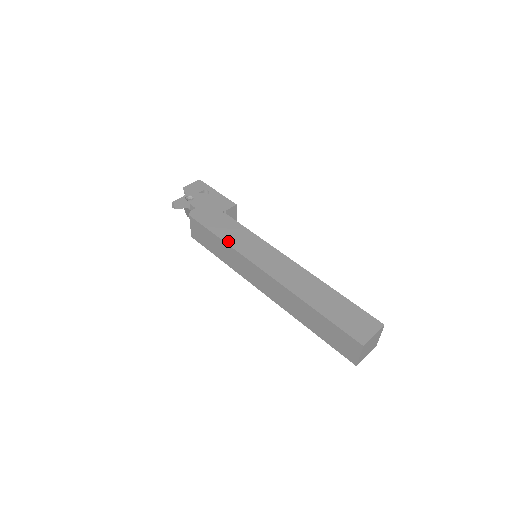
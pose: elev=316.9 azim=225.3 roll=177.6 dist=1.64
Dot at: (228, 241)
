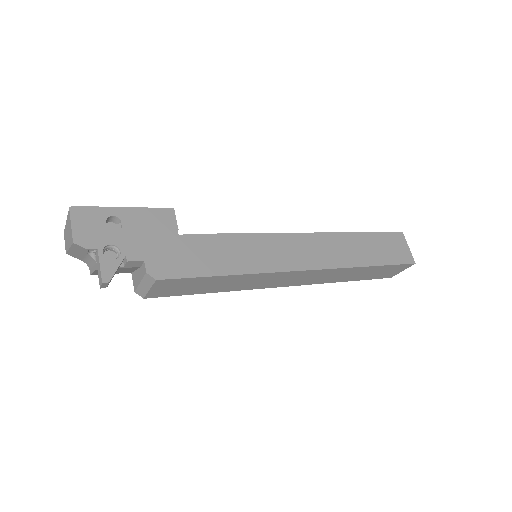
Dot at: (241, 270)
